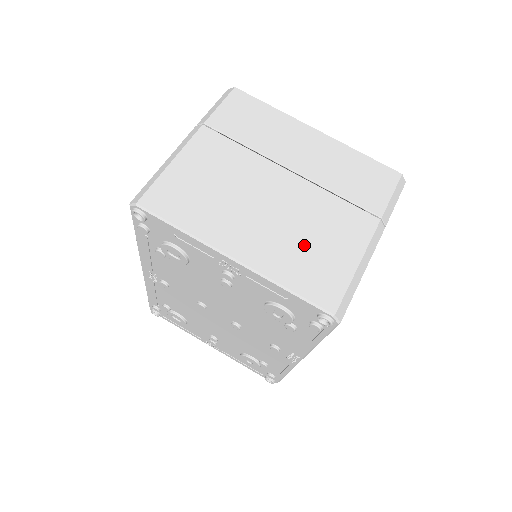
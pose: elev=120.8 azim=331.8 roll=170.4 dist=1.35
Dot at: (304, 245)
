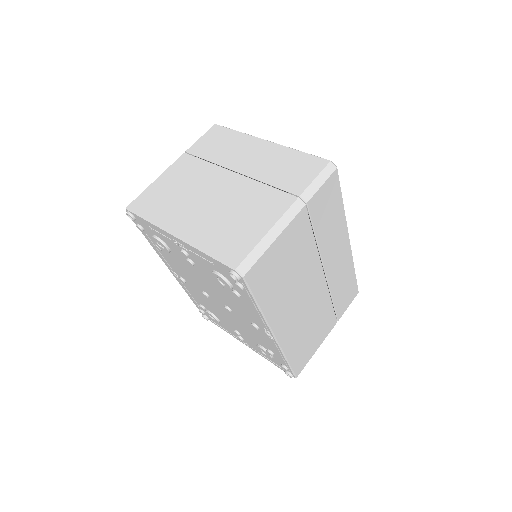
Dot at: (229, 222)
